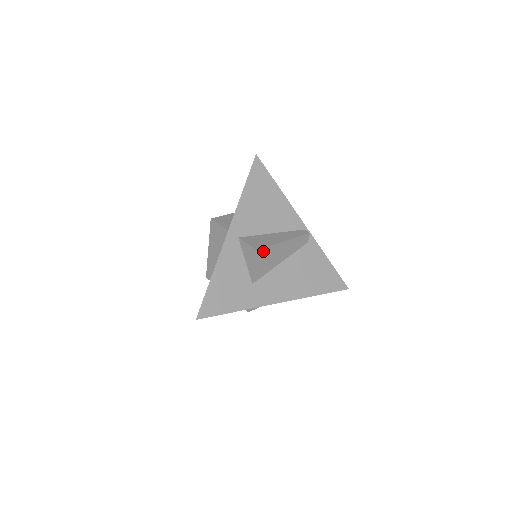
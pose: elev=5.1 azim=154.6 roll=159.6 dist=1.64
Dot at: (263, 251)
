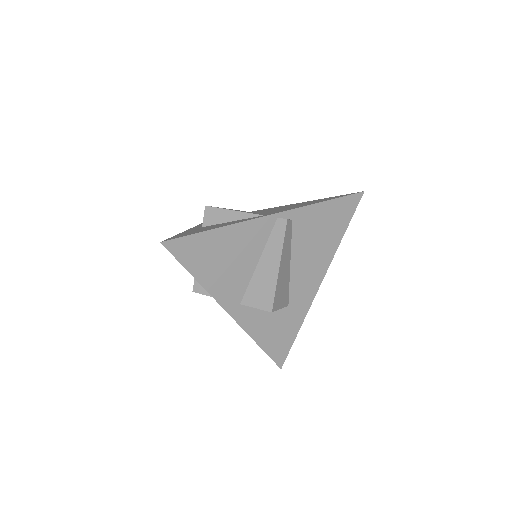
Dot at: (275, 301)
